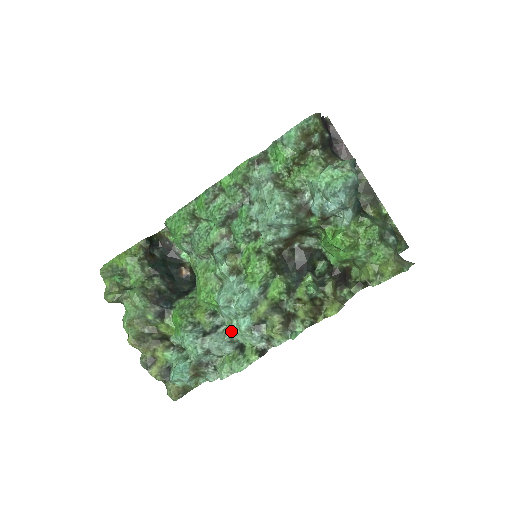
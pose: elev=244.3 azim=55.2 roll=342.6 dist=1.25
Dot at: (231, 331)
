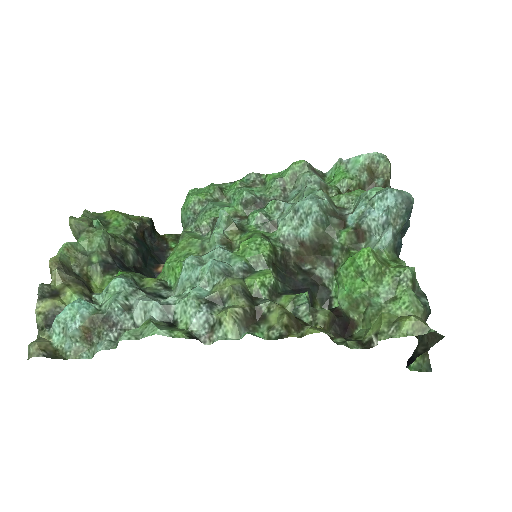
Dot at: (176, 296)
